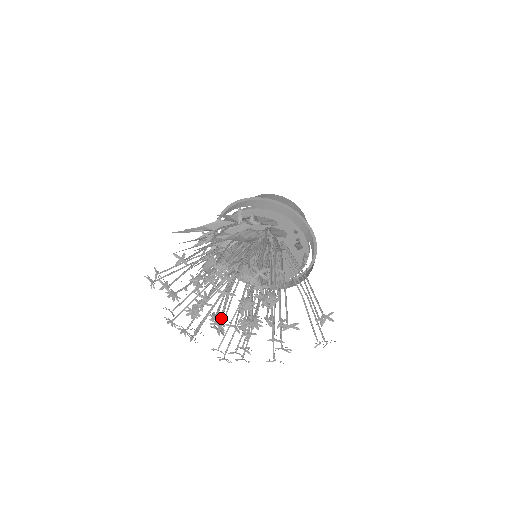
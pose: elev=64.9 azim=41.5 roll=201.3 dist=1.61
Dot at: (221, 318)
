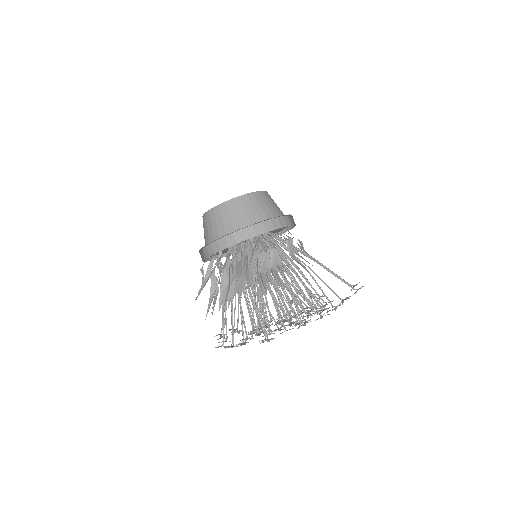
Dot at: (268, 328)
